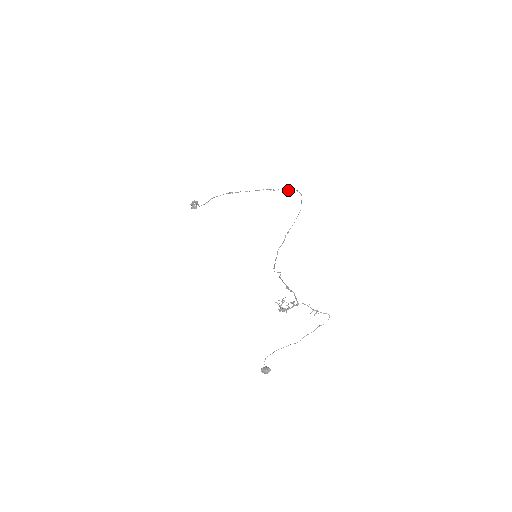
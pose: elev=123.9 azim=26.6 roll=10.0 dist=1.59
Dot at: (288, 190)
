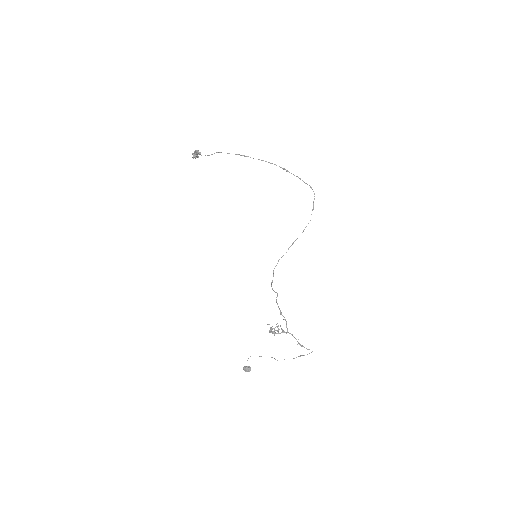
Dot at: occluded
